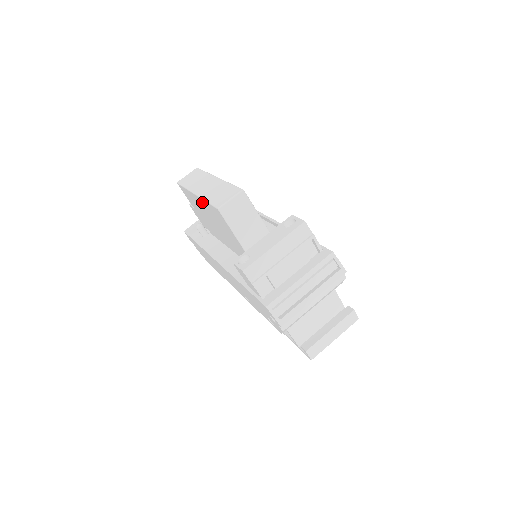
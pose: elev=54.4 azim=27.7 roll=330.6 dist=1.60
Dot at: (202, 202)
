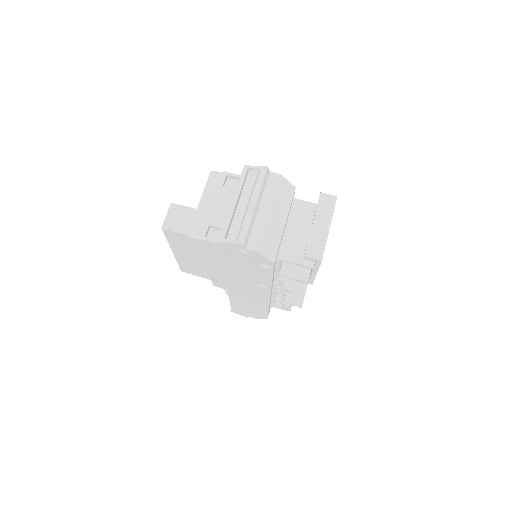
Dot at: (176, 250)
